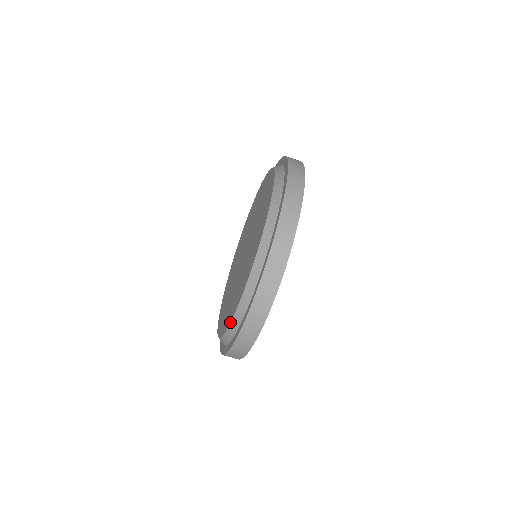
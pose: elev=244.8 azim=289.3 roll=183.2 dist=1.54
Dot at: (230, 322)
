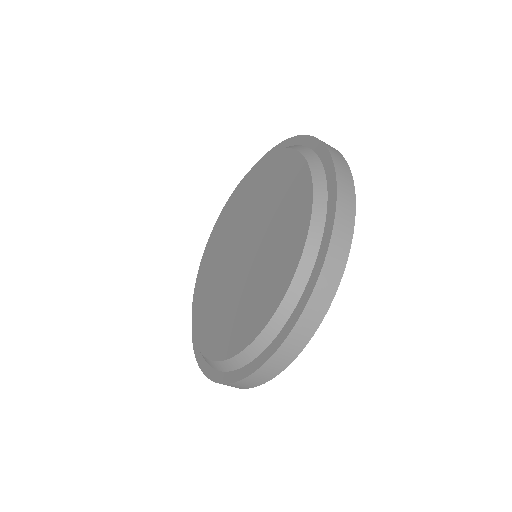
Dot at: (234, 356)
